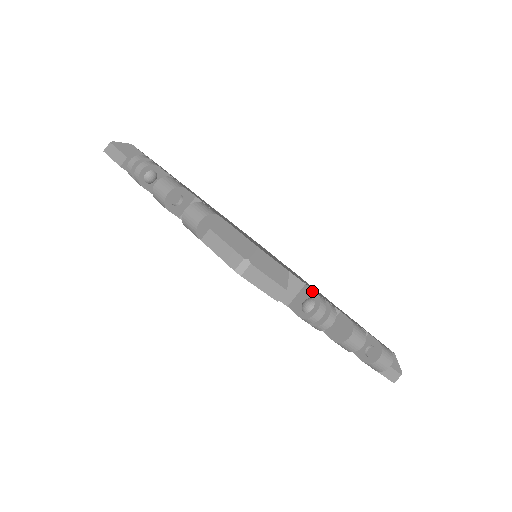
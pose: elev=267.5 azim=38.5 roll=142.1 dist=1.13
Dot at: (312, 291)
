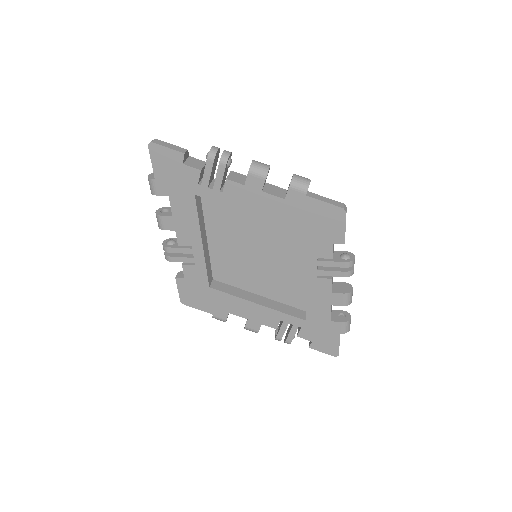
Dot at: (340, 251)
